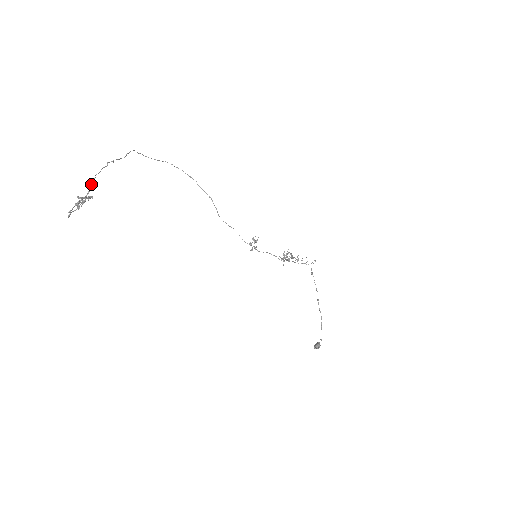
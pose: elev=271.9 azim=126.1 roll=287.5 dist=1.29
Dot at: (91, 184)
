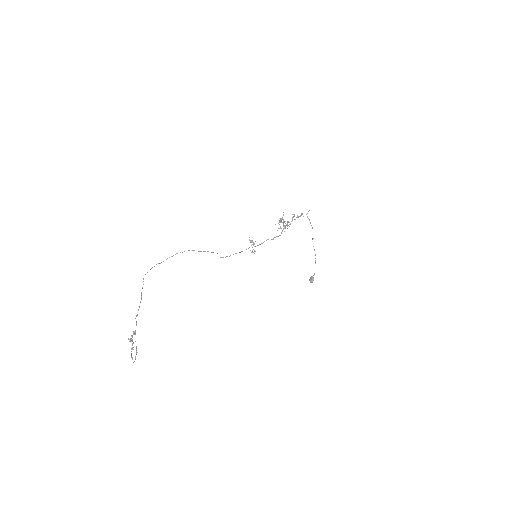
Dot at: occluded
